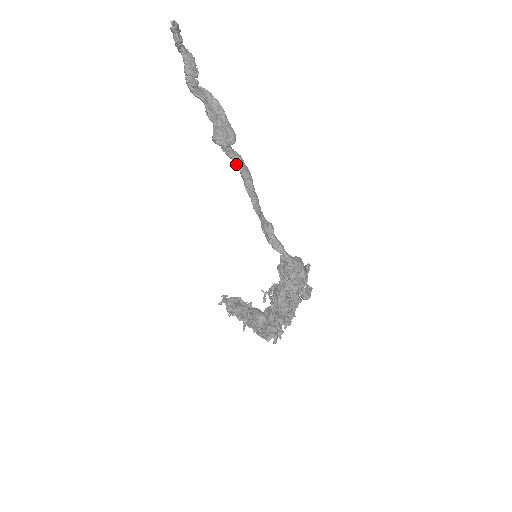
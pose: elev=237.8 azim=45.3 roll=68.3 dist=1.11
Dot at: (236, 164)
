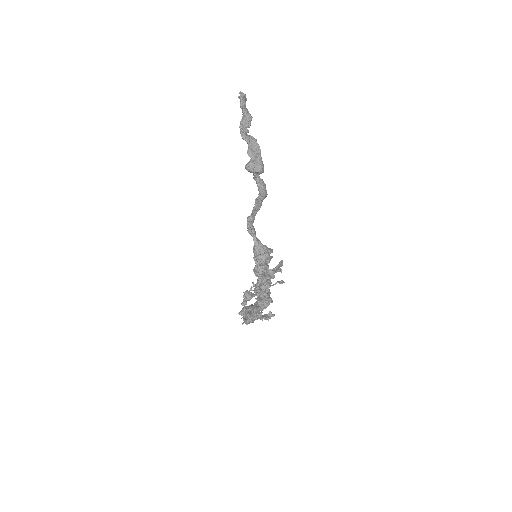
Dot at: (258, 187)
